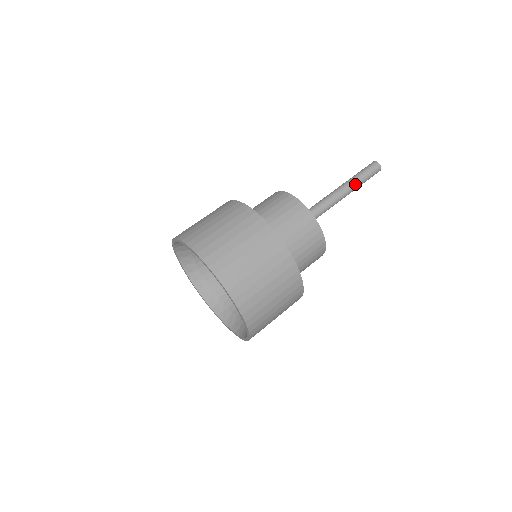
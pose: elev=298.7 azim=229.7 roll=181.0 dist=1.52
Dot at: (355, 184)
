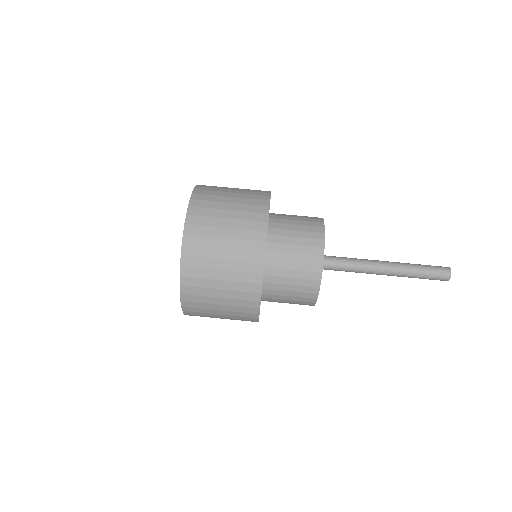
Dot at: (406, 271)
